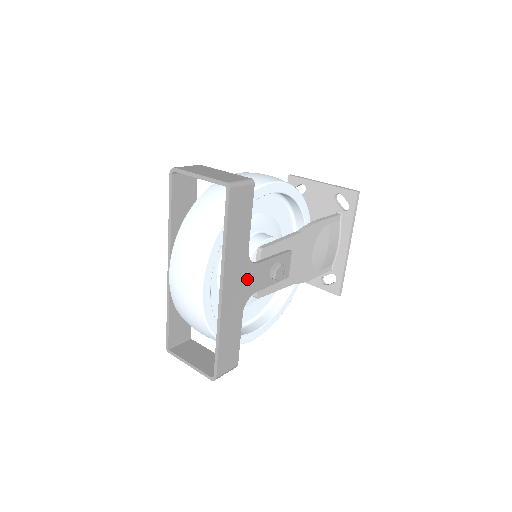
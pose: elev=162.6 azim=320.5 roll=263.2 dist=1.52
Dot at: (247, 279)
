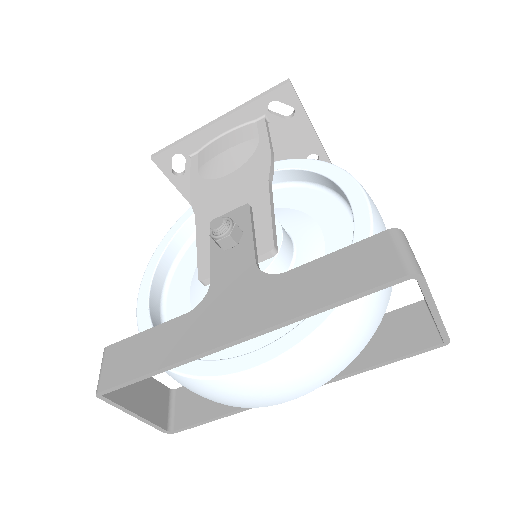
Dot at: occluded
